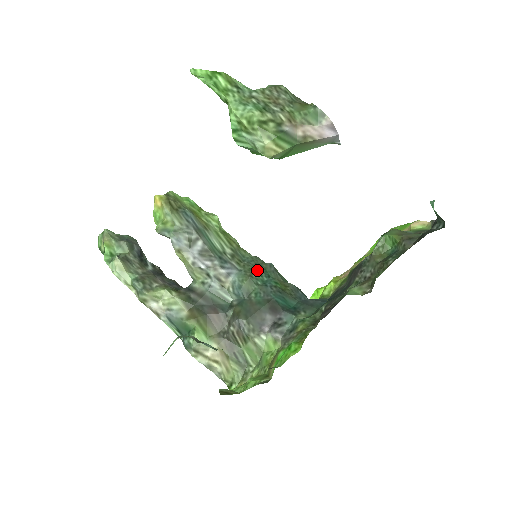
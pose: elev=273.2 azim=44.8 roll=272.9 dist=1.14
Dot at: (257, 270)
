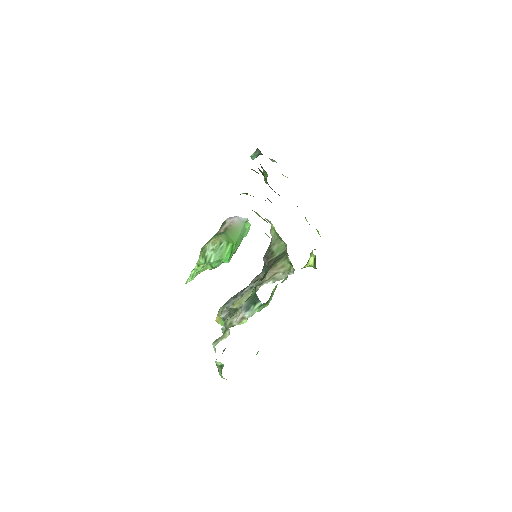
Dot at: occluded
